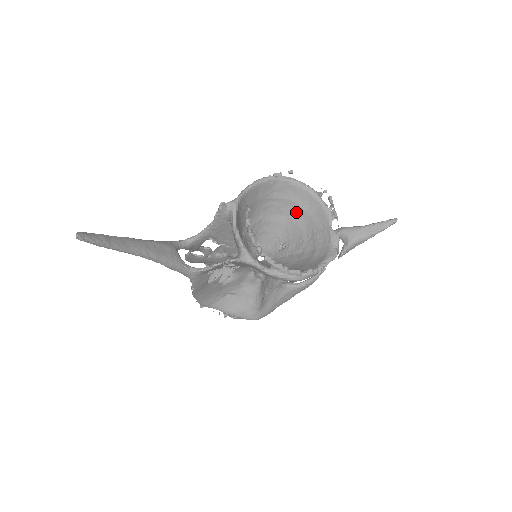
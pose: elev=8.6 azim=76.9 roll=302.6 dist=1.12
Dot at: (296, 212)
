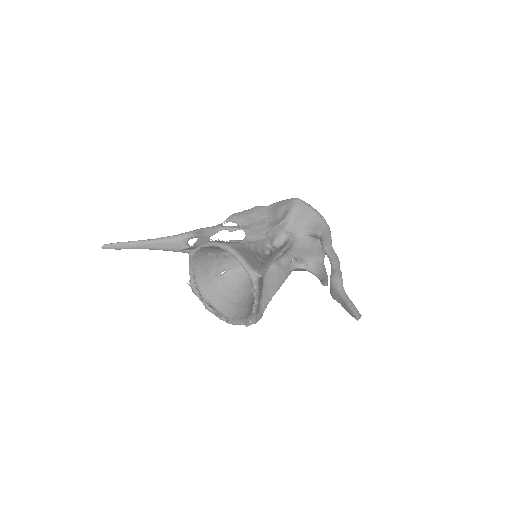
Dot at: occluded
